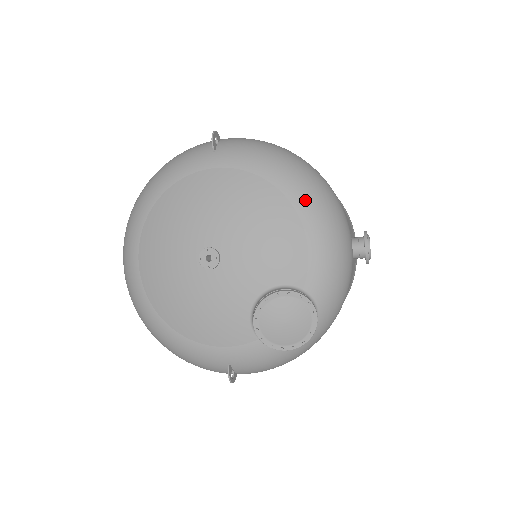
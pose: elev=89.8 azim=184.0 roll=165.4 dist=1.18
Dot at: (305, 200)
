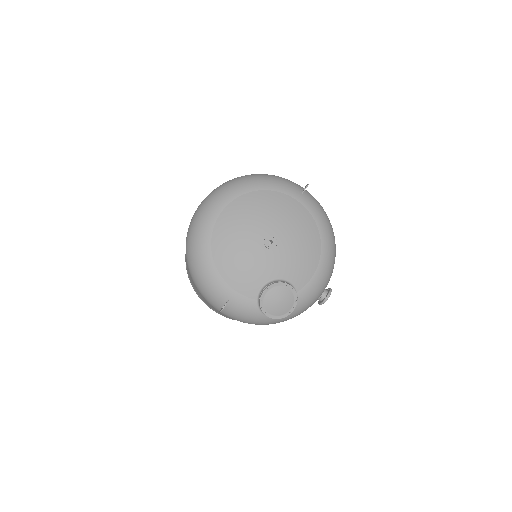
Dot at: (327, 252)
